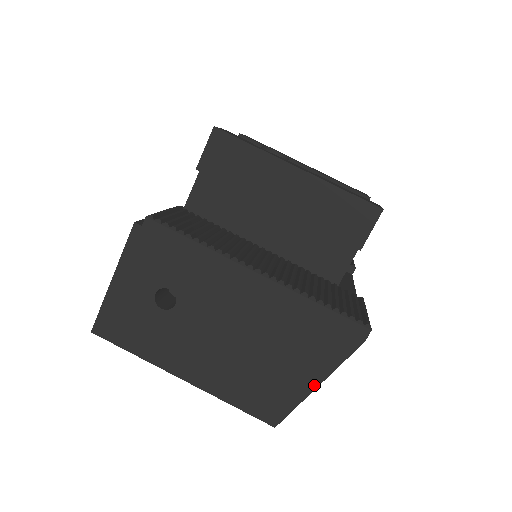
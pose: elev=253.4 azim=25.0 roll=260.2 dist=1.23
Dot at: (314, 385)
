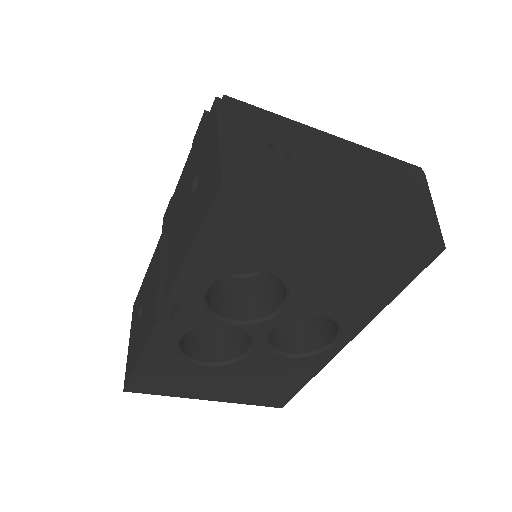
Dot at: (431, 207)
